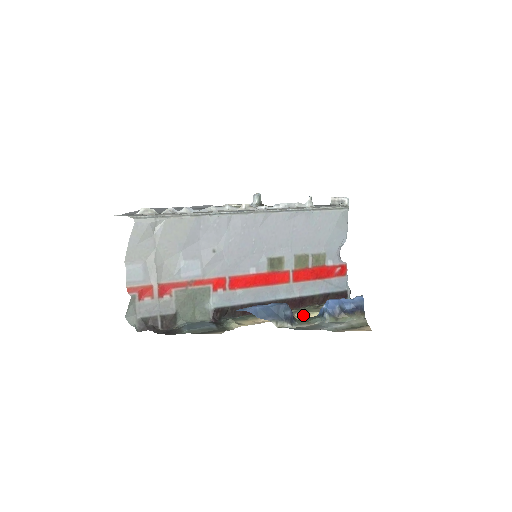
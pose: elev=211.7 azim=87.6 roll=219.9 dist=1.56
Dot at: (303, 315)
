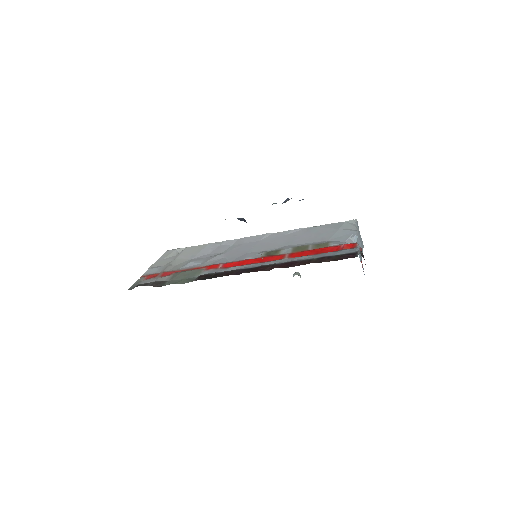
Dot at: occluded
